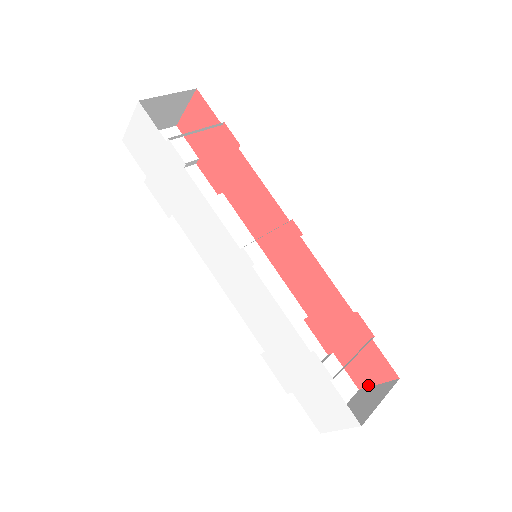
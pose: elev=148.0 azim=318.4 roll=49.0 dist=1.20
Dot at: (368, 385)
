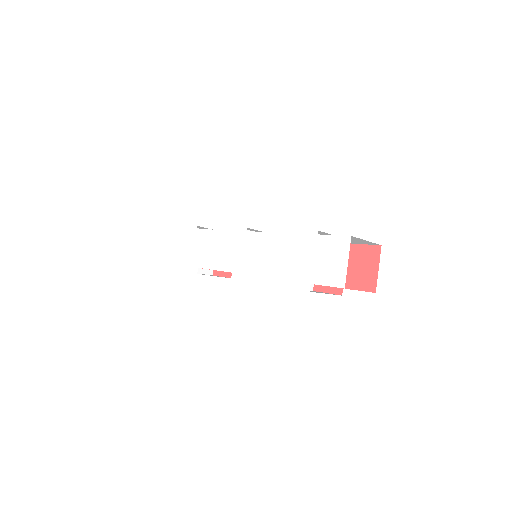
Dot at: (376, 279)
